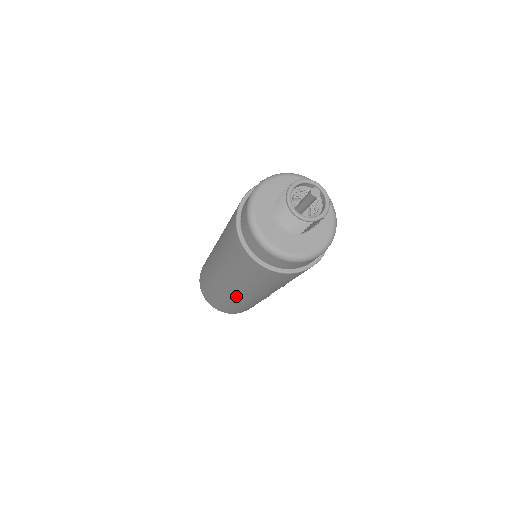
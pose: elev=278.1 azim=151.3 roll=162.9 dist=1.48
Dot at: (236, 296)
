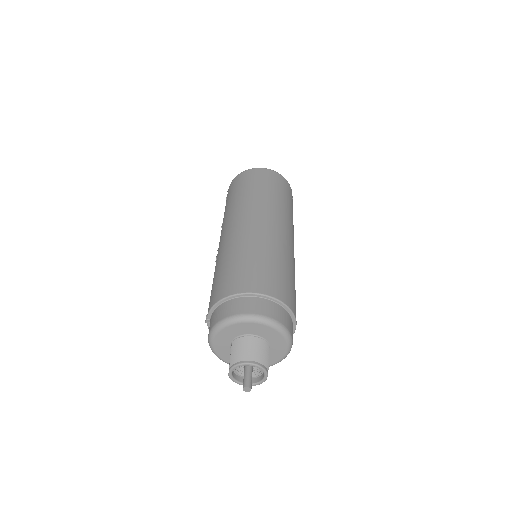
Dot at: occluded
